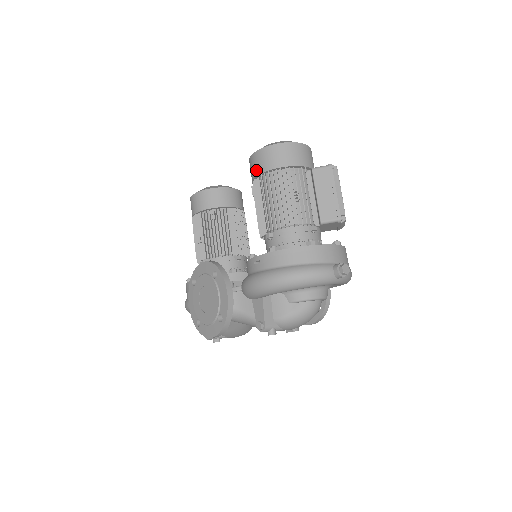
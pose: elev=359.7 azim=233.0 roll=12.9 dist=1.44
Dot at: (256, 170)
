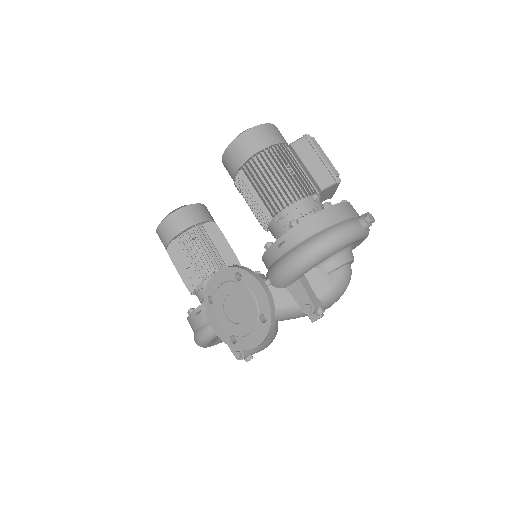
Dot at: (237, 161)
